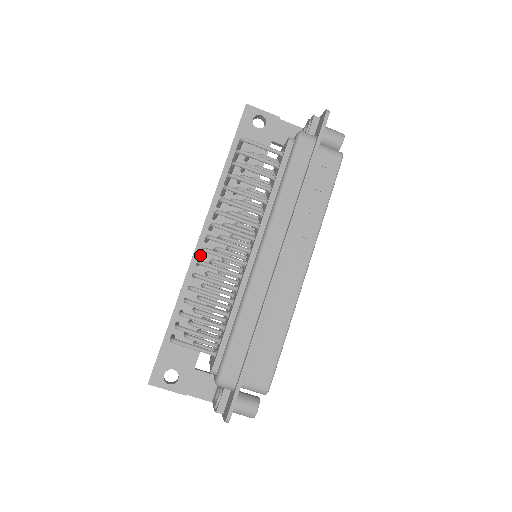
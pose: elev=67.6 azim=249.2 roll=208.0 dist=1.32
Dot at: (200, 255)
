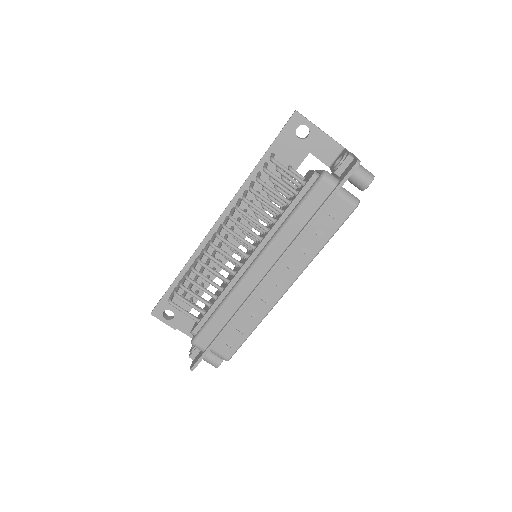
Dot at: occluded
